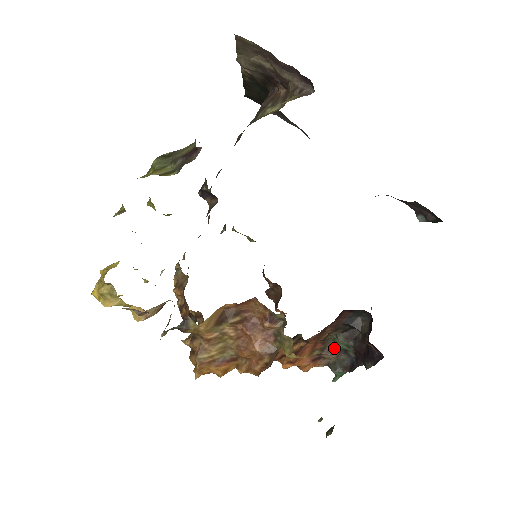
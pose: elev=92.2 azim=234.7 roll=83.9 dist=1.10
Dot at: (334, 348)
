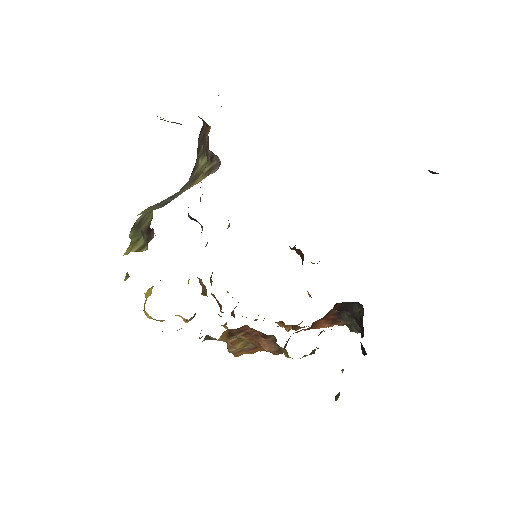
Dot at: (345, 318)
